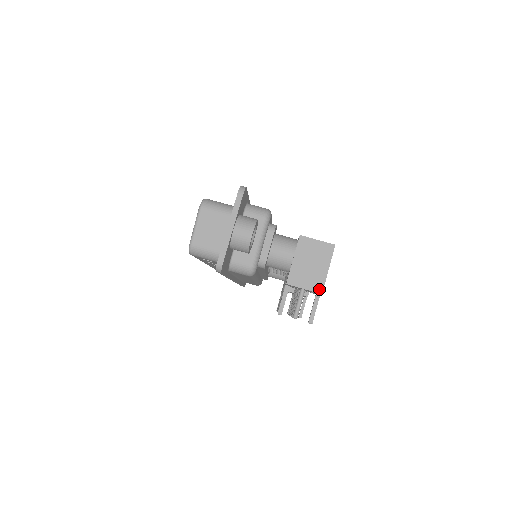
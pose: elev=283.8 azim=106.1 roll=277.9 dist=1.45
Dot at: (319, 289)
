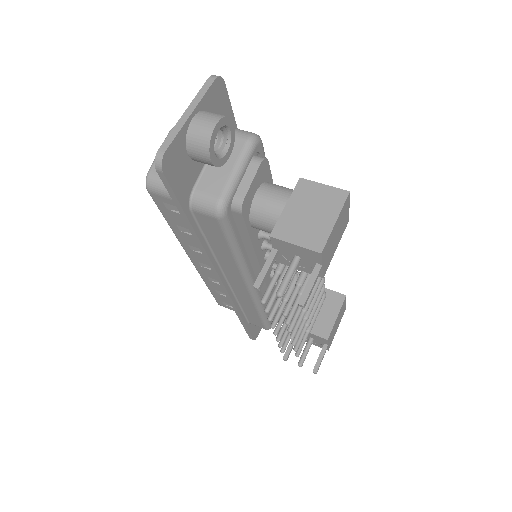
Dot at: (318, 246)
